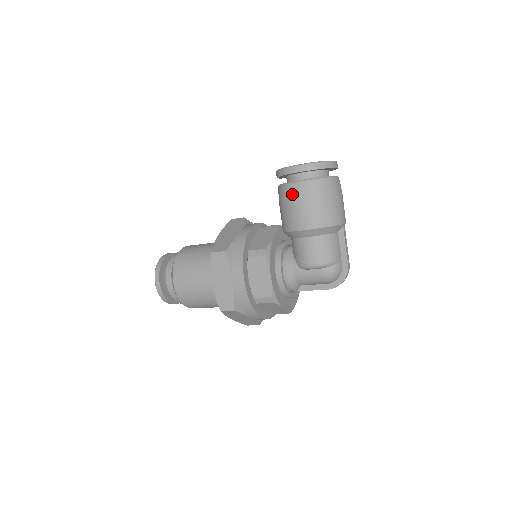
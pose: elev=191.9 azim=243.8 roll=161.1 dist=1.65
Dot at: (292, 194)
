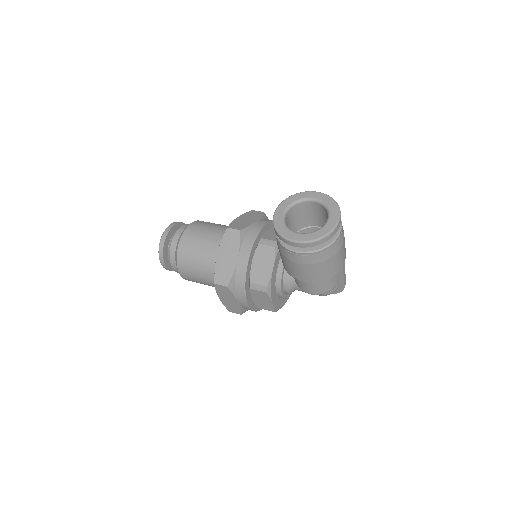
Dot at: (291, 258)
